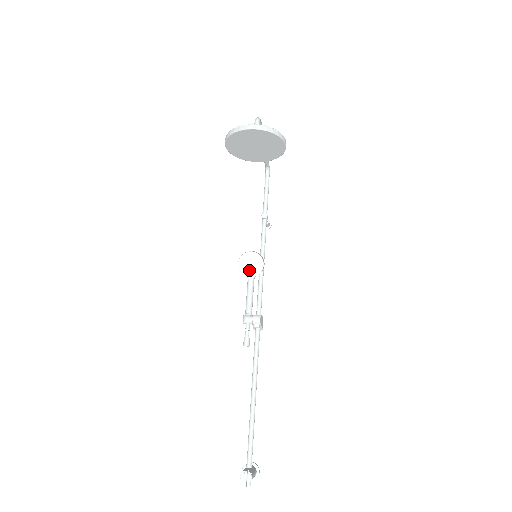
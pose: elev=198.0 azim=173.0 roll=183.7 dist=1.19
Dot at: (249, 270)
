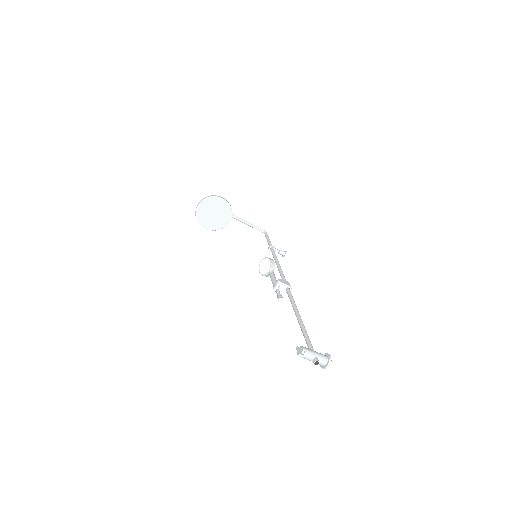
Dot at: (266, 270)
